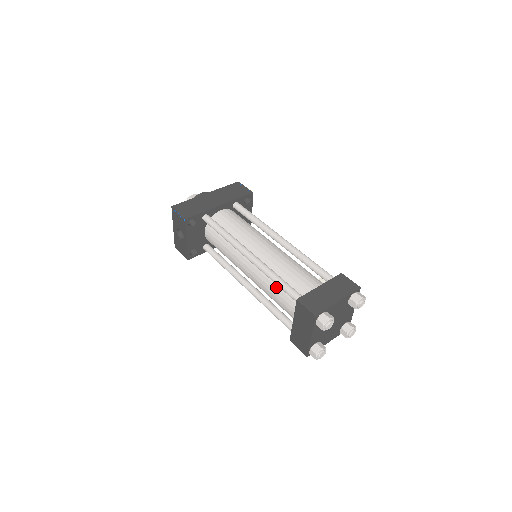
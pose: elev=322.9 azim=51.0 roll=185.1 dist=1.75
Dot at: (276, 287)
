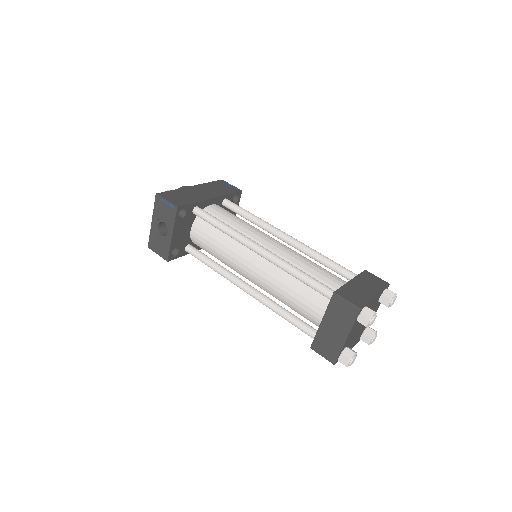
Dot at: (295, 285)
